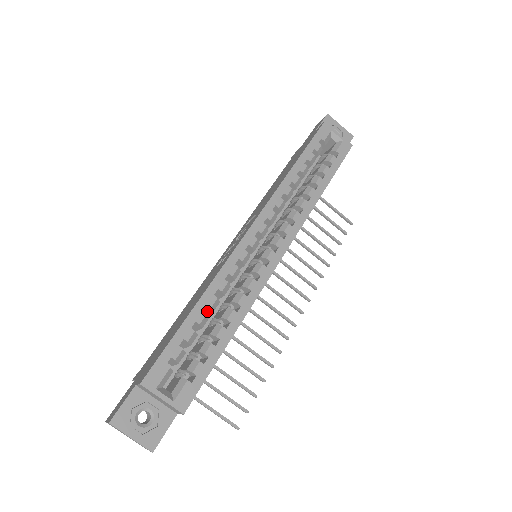
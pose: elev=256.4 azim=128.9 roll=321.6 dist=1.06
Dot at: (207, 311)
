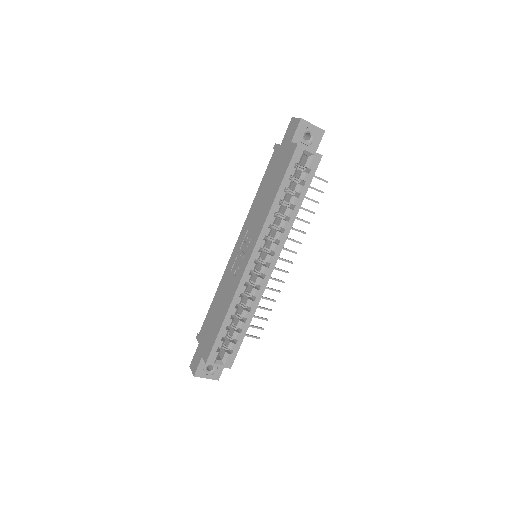
Dot at: occluded
